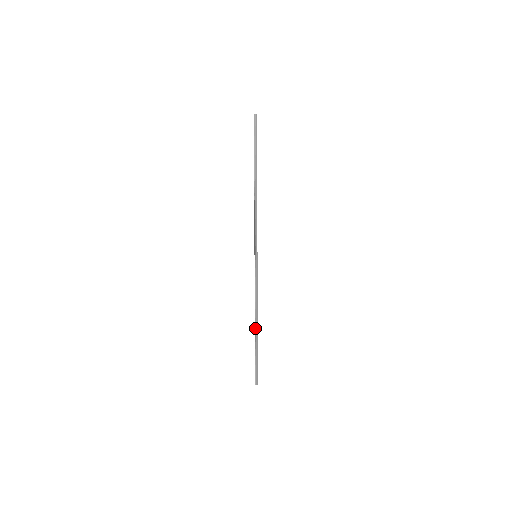
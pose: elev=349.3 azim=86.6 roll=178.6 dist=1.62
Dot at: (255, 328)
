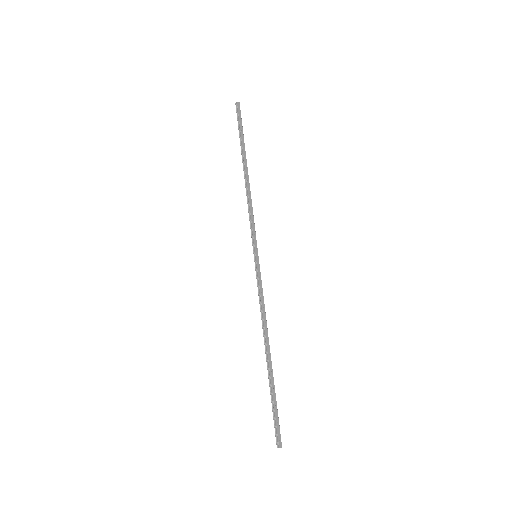
Dot at: (266, 355)
